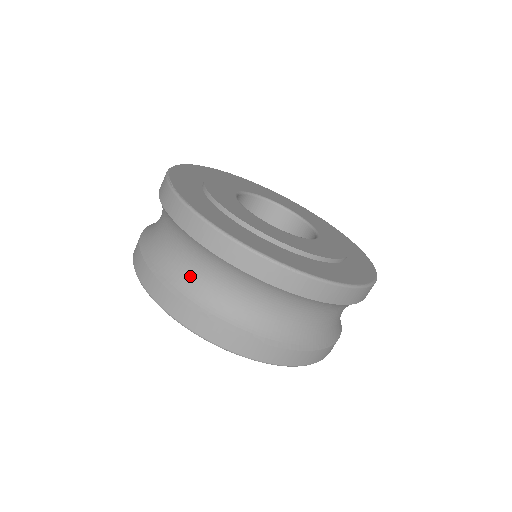
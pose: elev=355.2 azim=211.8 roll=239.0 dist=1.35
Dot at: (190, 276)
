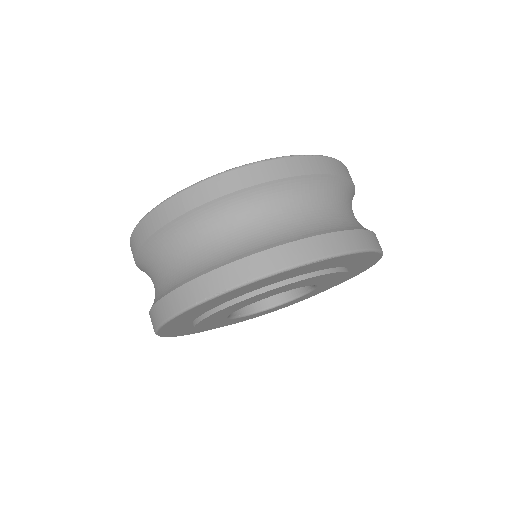
Dot at: (251, 234)
